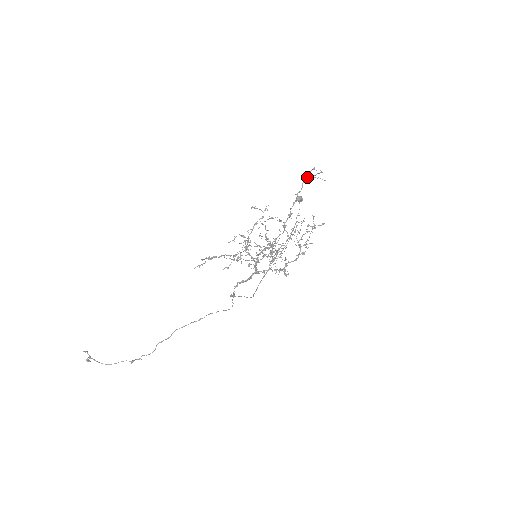
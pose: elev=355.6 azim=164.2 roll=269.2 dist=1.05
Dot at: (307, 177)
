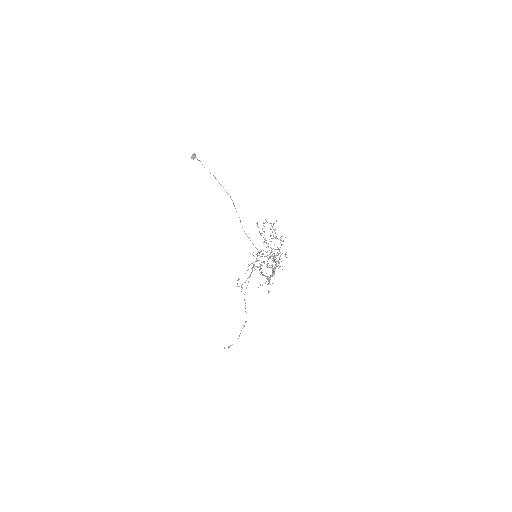
Dot at: occluded
